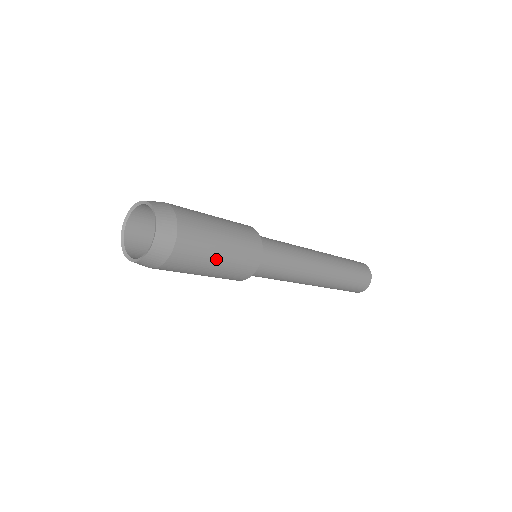
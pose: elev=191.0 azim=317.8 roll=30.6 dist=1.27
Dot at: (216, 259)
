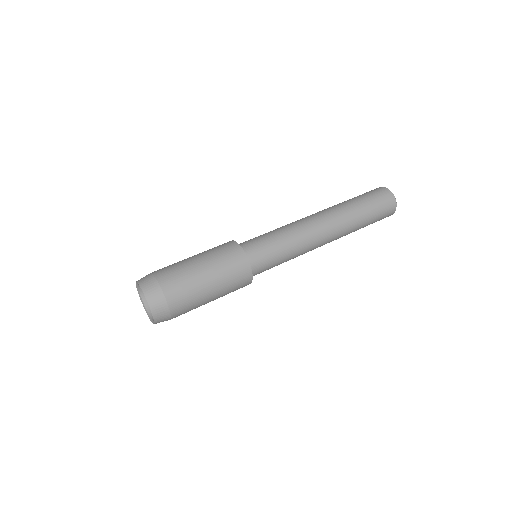
Dot at: (209, 292)
